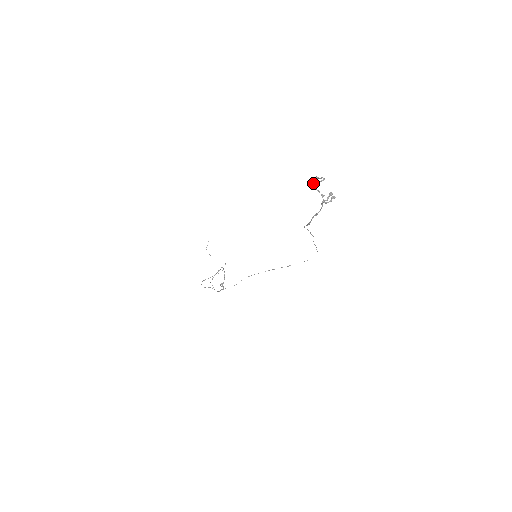
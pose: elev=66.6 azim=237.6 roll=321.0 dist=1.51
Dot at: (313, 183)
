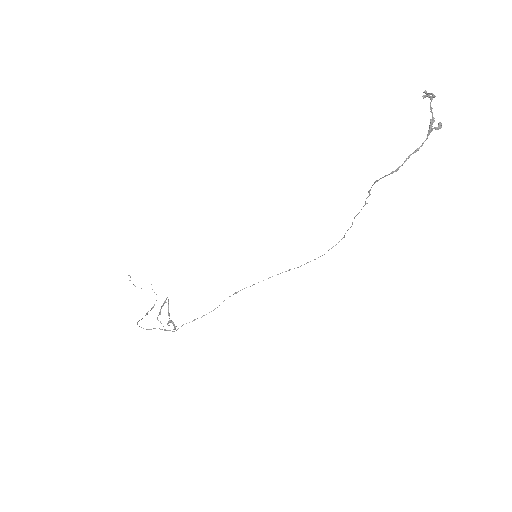
Dot at: (430, 96)
